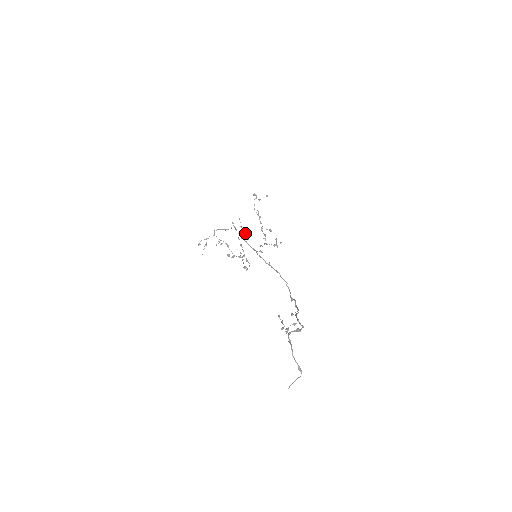
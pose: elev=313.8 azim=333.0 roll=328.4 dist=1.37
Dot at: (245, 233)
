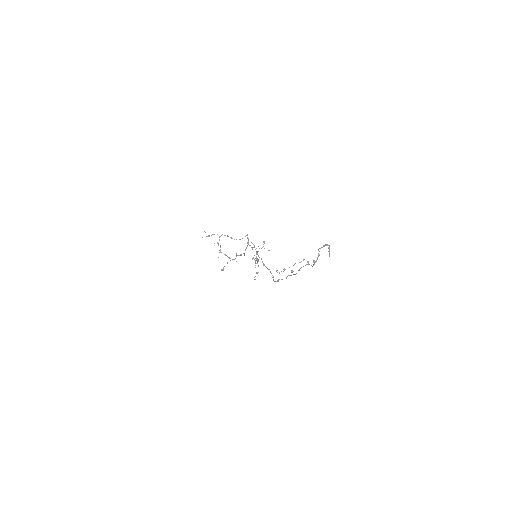
Dot at: occluded
